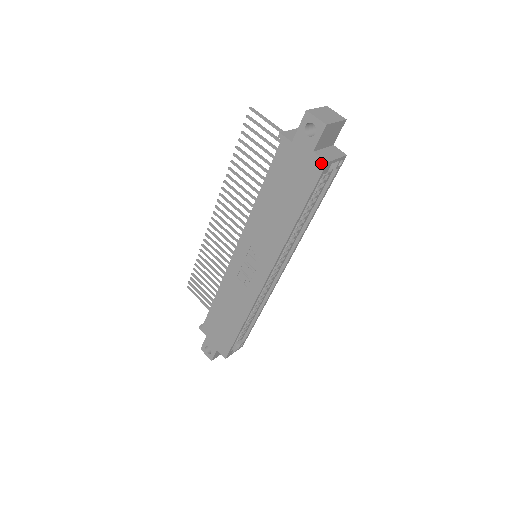
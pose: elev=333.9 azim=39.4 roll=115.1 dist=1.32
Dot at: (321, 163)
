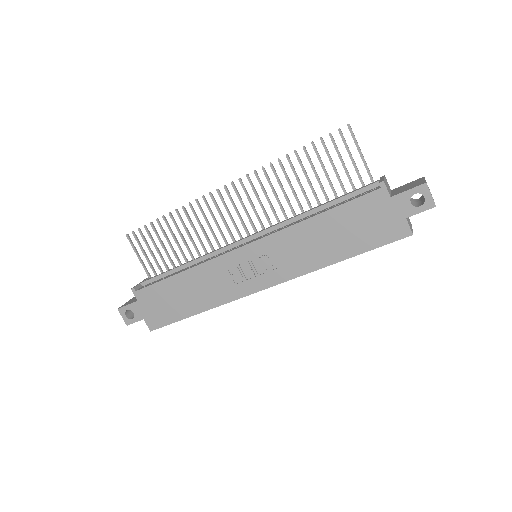
Dot at: (406, 232)
